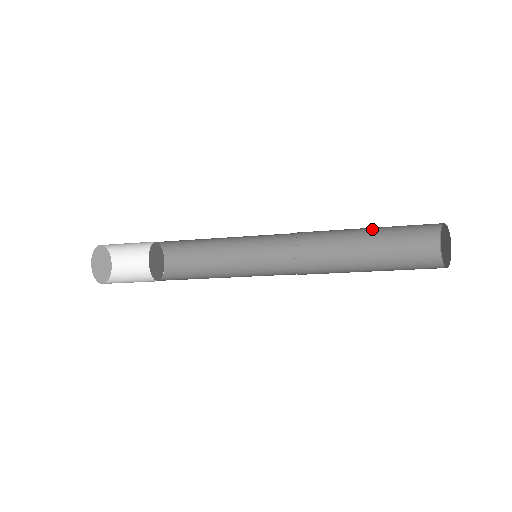
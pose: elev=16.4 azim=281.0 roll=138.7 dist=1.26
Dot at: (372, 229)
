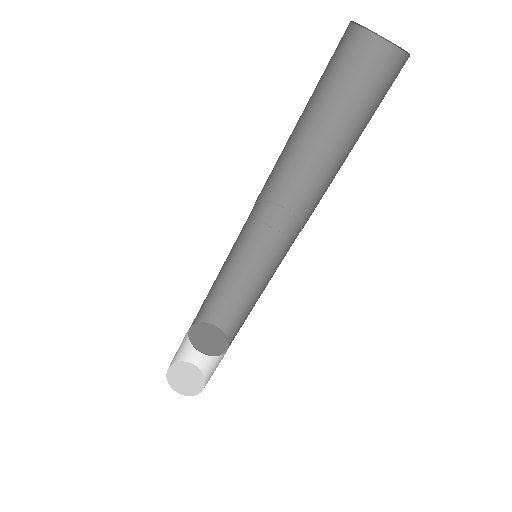
Dot at: (347, 137)
